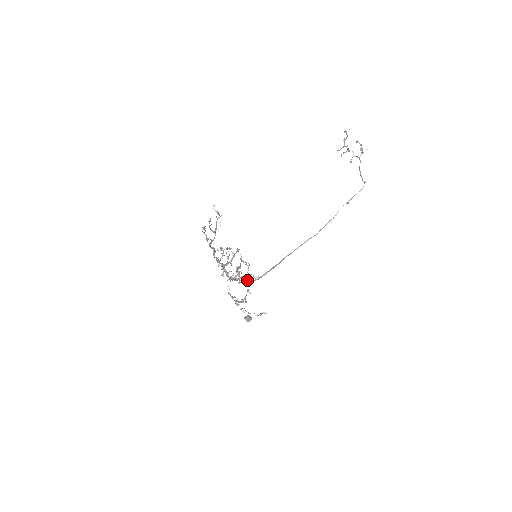
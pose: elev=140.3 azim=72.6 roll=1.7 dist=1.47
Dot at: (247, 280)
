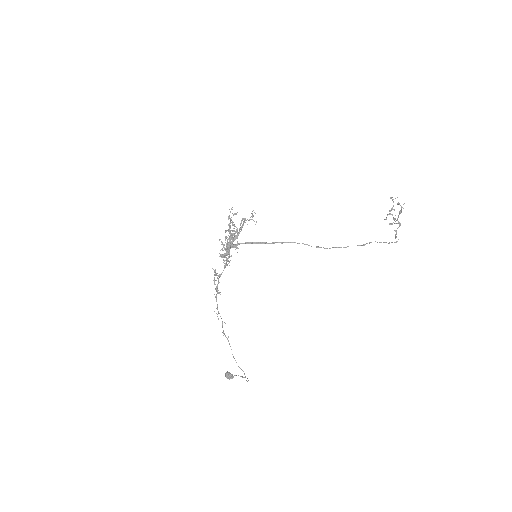
Dot at: (228, 249)
